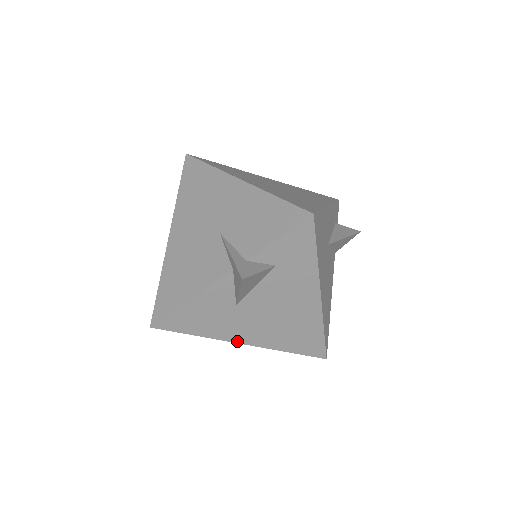
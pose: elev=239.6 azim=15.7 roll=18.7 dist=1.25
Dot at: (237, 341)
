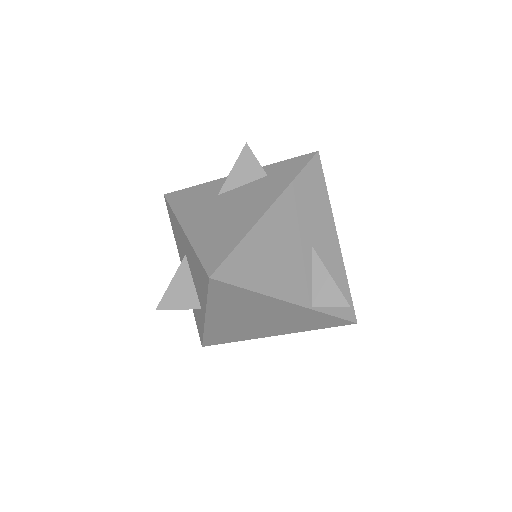
Dot at: (183, 225)
